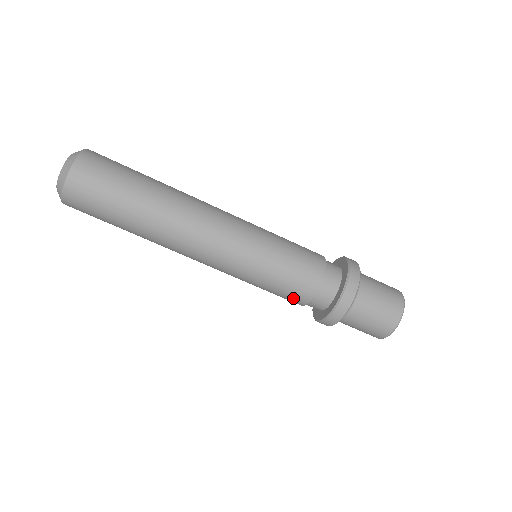
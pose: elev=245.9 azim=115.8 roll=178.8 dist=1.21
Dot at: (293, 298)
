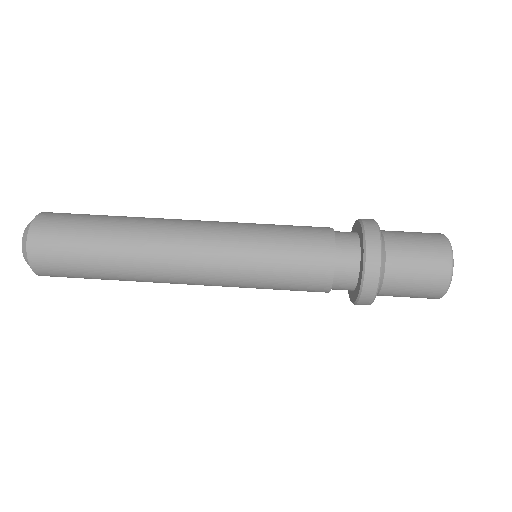
Dot at: (315, 271)
